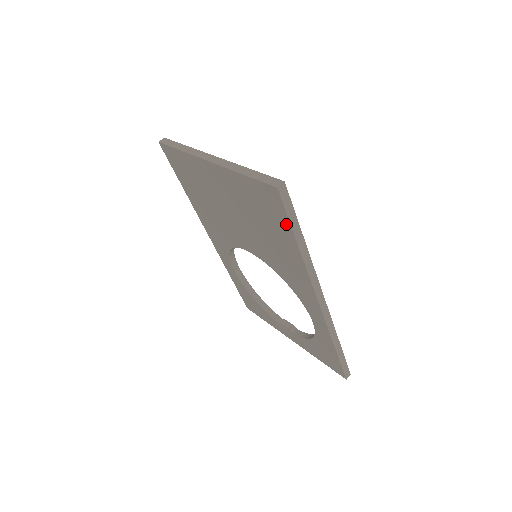
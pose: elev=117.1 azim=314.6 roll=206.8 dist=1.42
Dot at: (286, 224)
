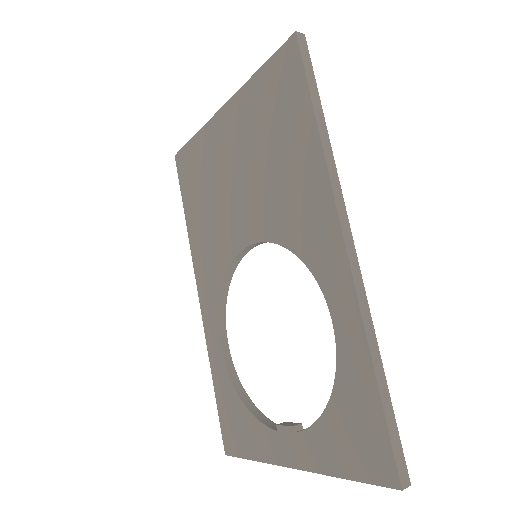
Dot at: (302, 91)
